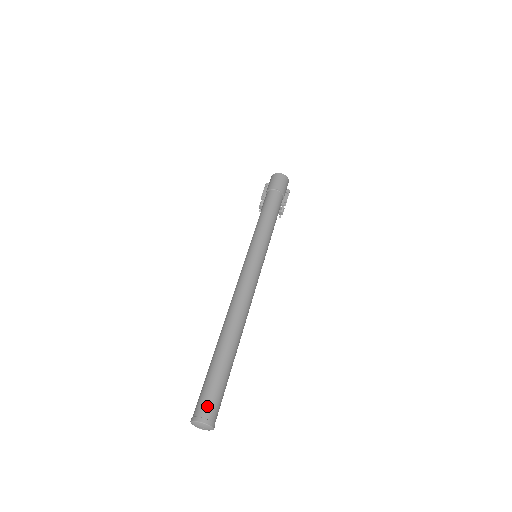
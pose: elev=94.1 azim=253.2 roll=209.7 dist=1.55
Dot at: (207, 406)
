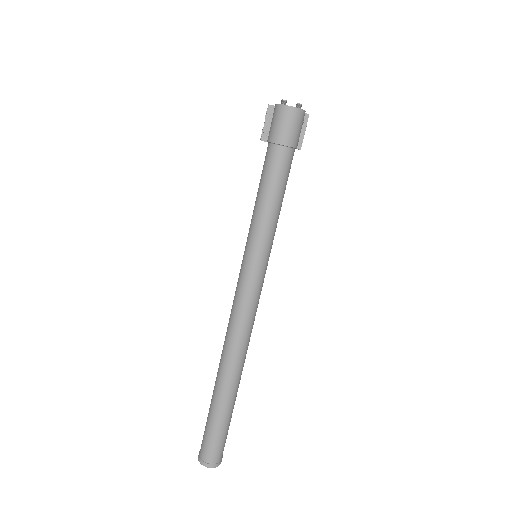
Dot at: (211, 453)
